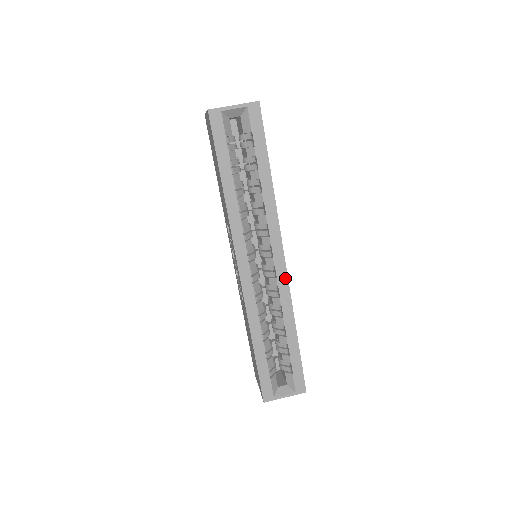
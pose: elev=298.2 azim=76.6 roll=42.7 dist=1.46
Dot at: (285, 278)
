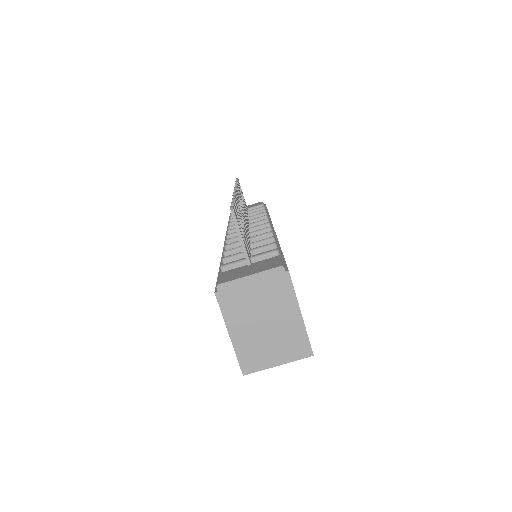
Dot at: occluded
